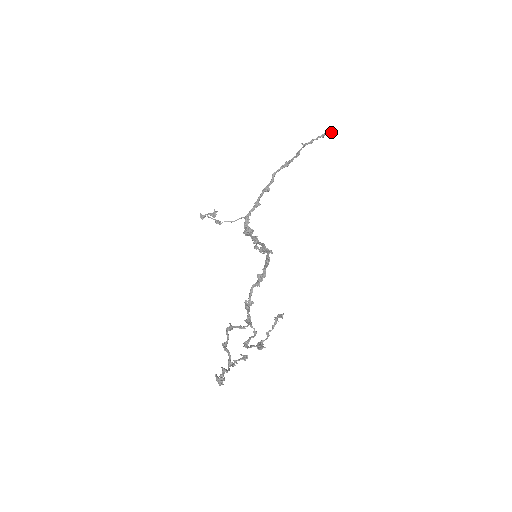
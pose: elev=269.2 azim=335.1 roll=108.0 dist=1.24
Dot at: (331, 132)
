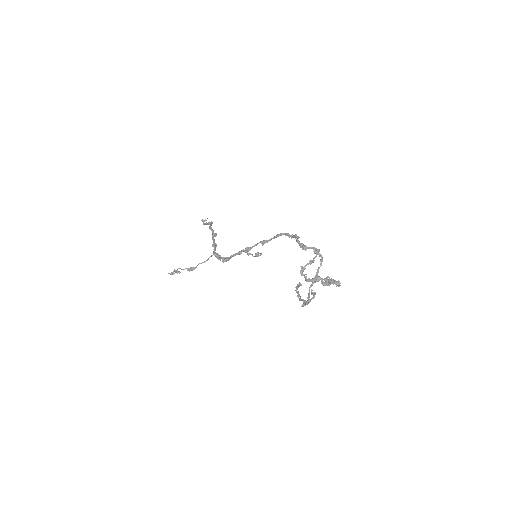
Dot at: (207, 218)
